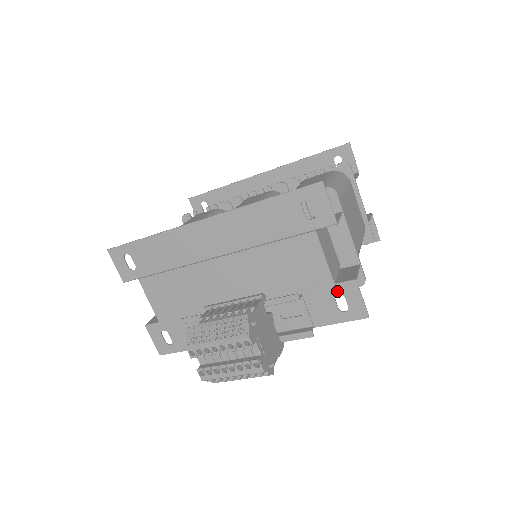
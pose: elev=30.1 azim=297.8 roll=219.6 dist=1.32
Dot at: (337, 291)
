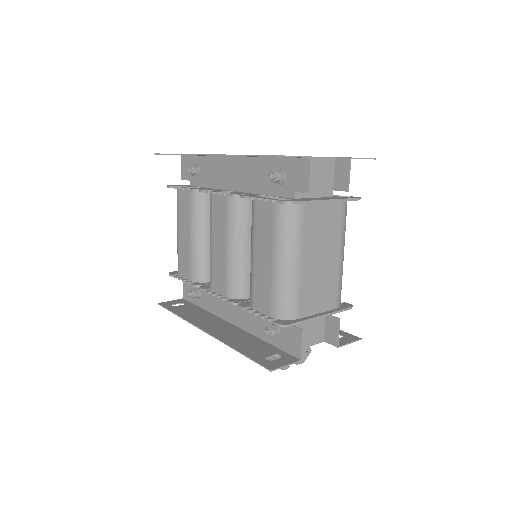
Dot at: occluded
